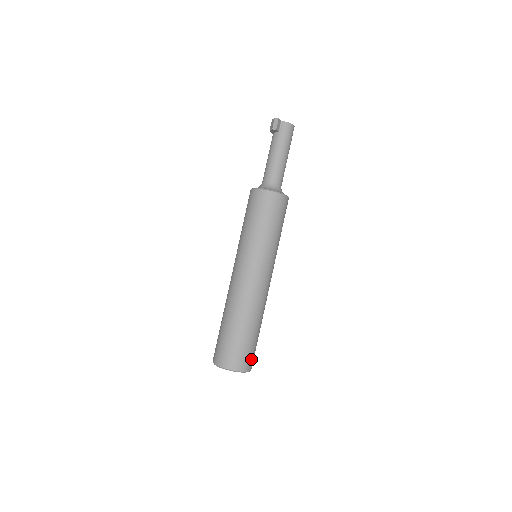
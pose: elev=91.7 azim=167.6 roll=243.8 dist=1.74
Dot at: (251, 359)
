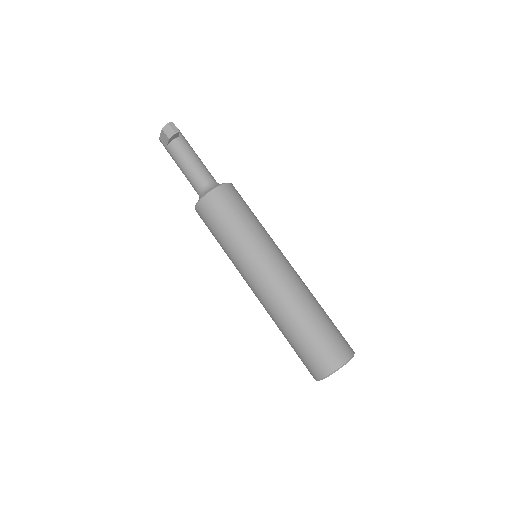
Dot at: occluded
